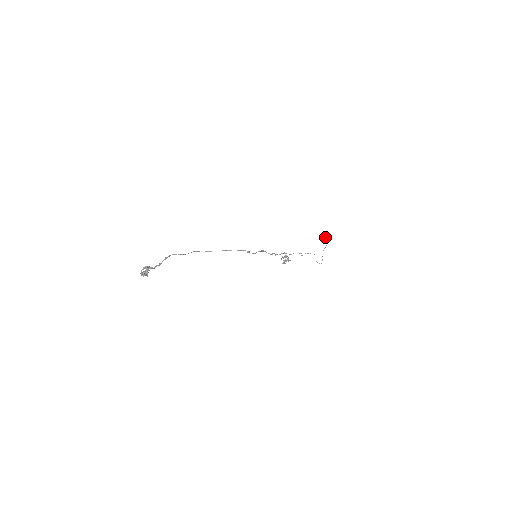
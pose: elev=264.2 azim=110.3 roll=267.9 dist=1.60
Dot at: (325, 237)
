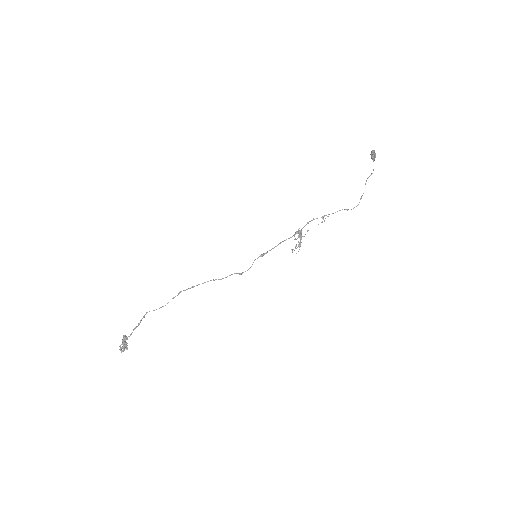
Dot at: (373, 159)
